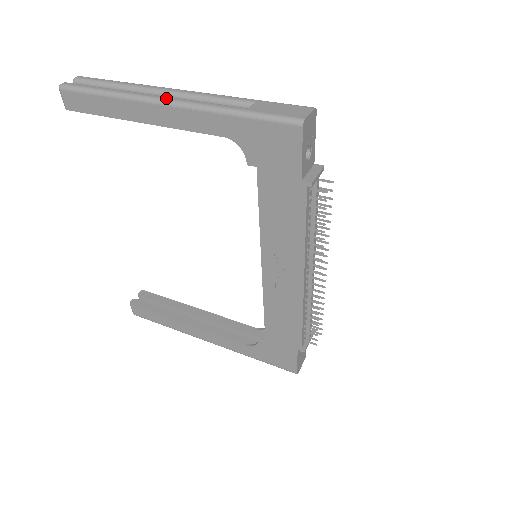
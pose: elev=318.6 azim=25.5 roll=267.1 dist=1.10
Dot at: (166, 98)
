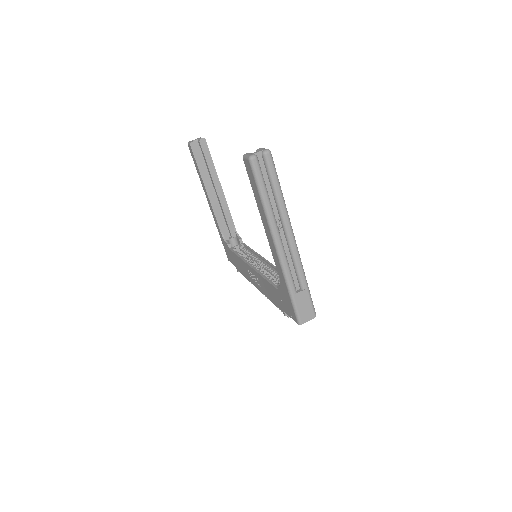
Dot at: (279, 246)
